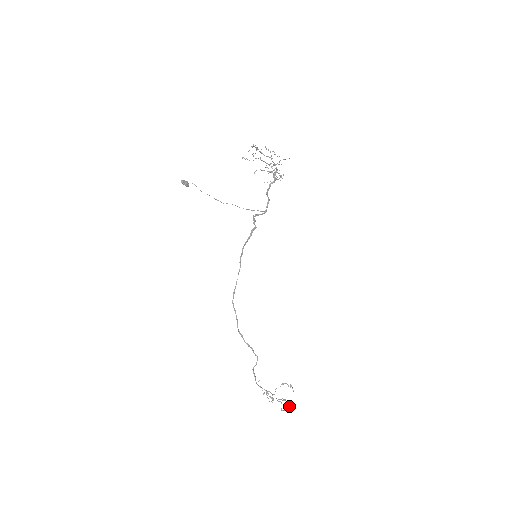
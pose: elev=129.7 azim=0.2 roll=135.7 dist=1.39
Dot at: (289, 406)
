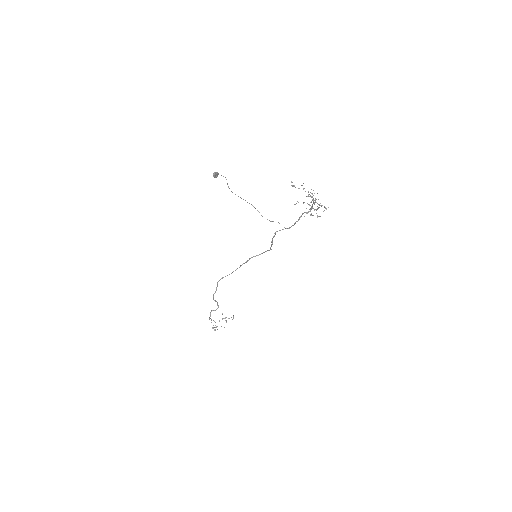
Dot at: occluded
